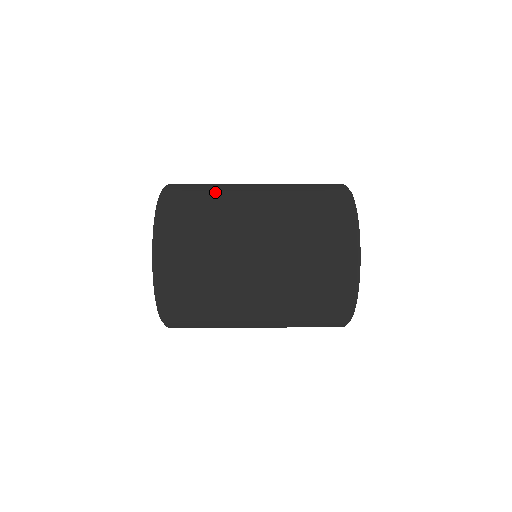
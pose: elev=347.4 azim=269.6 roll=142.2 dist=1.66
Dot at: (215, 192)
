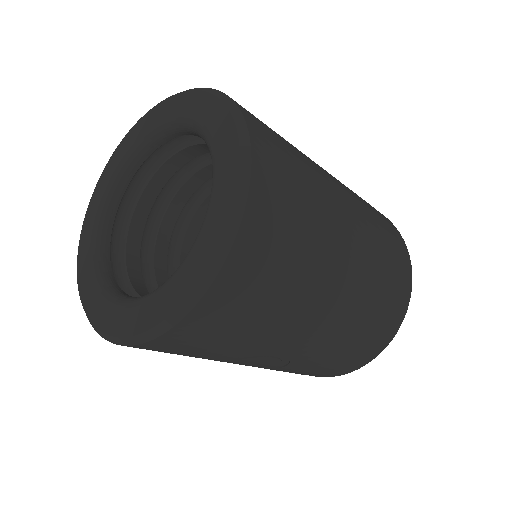
Dot at: occluded
